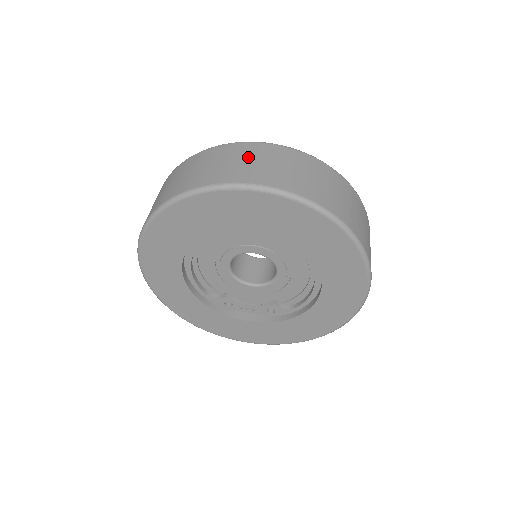
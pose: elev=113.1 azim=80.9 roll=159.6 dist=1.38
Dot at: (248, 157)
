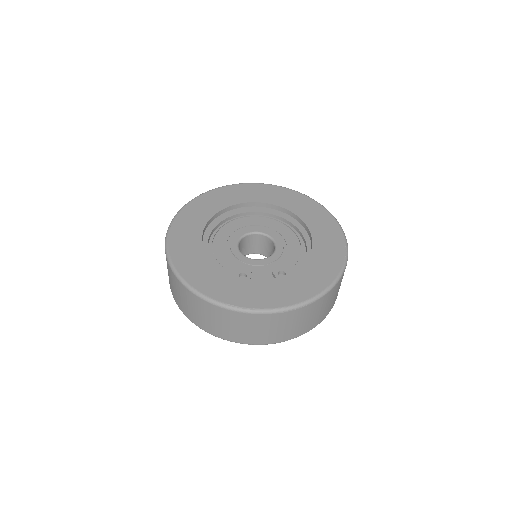
Dot at: occluded
